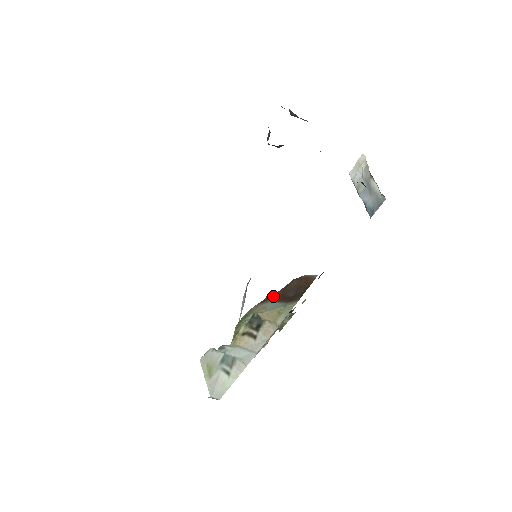
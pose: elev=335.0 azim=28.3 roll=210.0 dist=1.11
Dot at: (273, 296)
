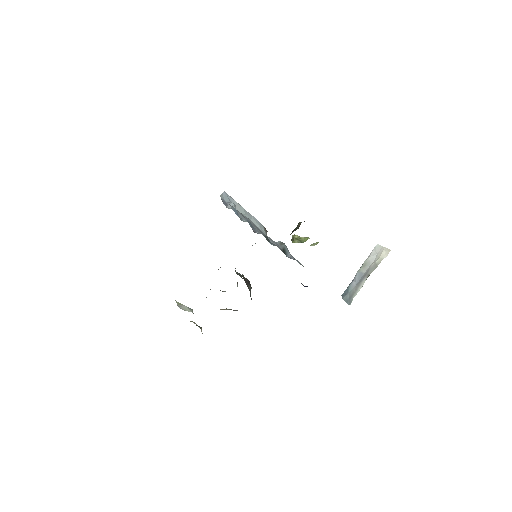
Dot at: occluded
